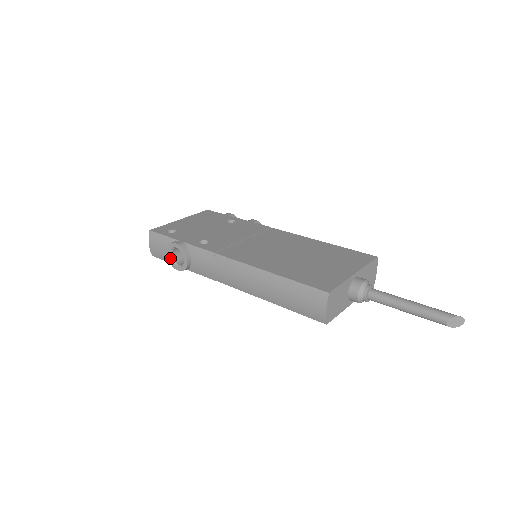
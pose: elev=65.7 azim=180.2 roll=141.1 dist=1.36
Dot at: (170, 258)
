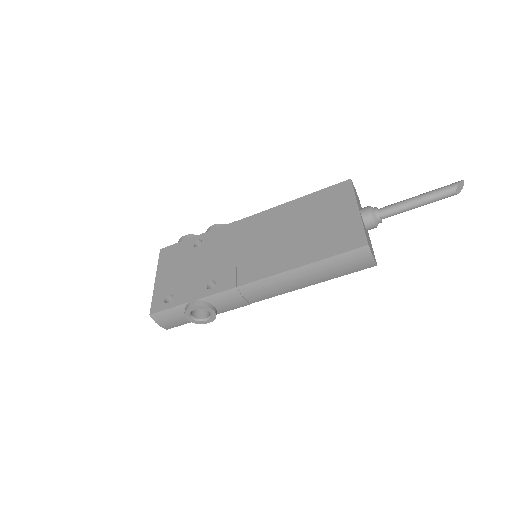
Dot at: (193, 320)
